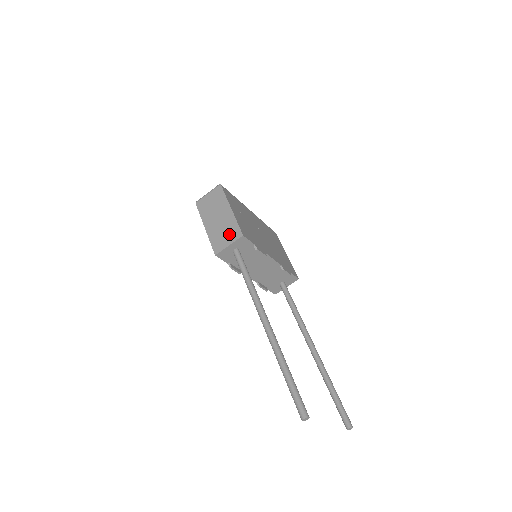
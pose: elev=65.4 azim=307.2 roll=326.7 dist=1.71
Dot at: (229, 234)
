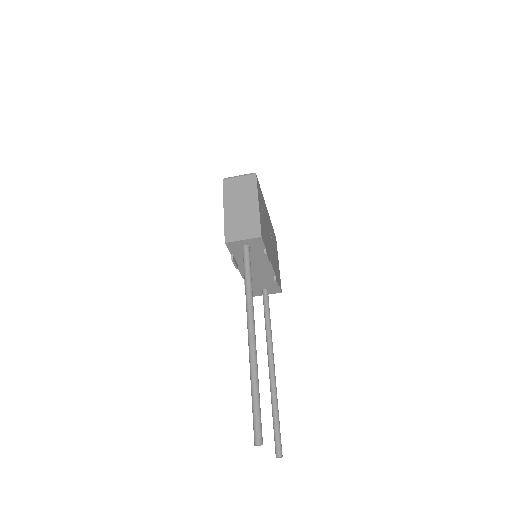
Dot at: (247, 228)
